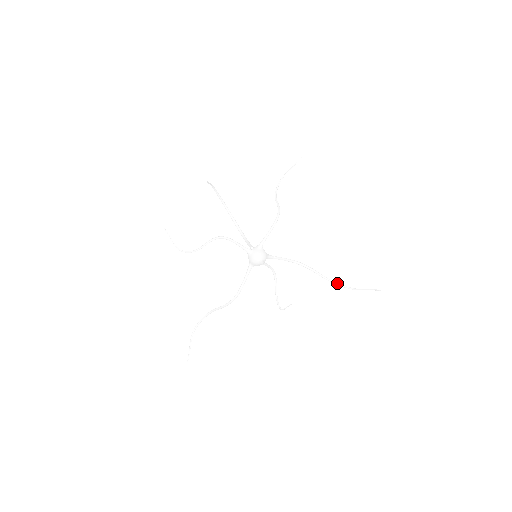
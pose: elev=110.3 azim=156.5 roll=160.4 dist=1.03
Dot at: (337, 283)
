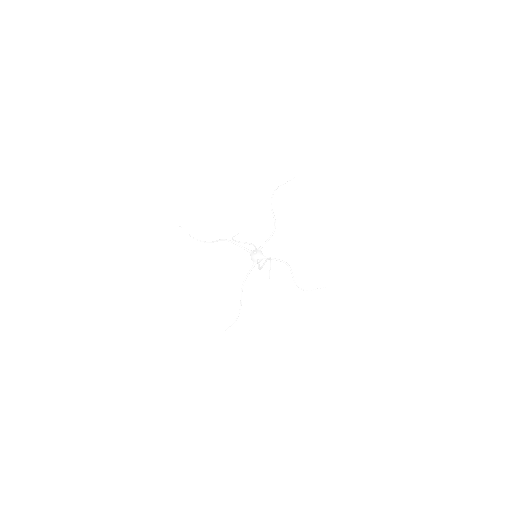
Dot at: (297, 286)
